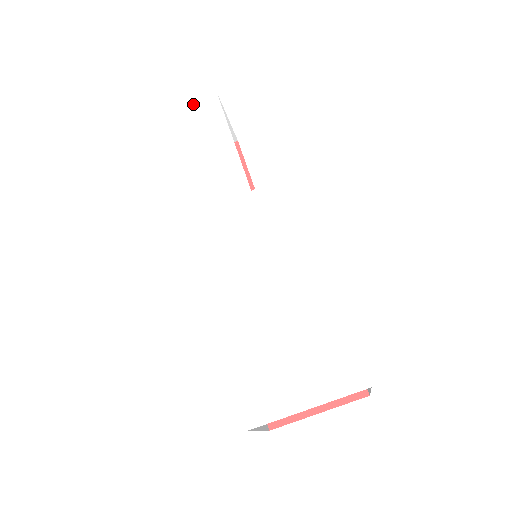
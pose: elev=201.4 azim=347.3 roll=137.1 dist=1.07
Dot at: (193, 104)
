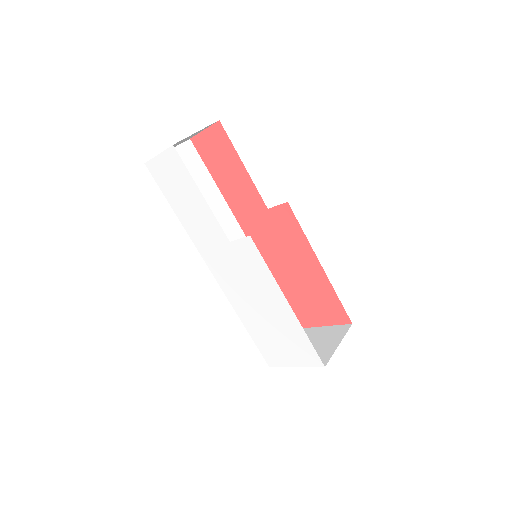
Dot at: (162, 157)
